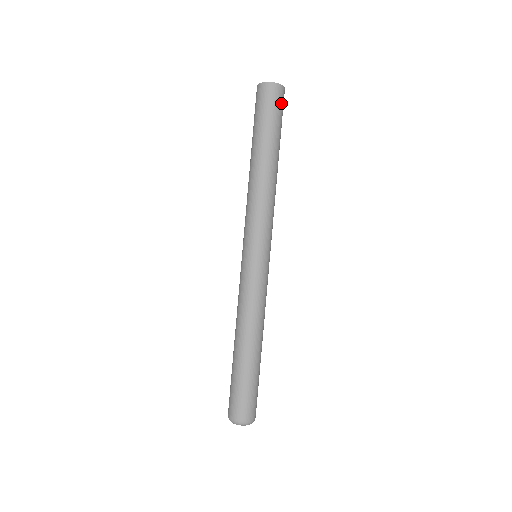
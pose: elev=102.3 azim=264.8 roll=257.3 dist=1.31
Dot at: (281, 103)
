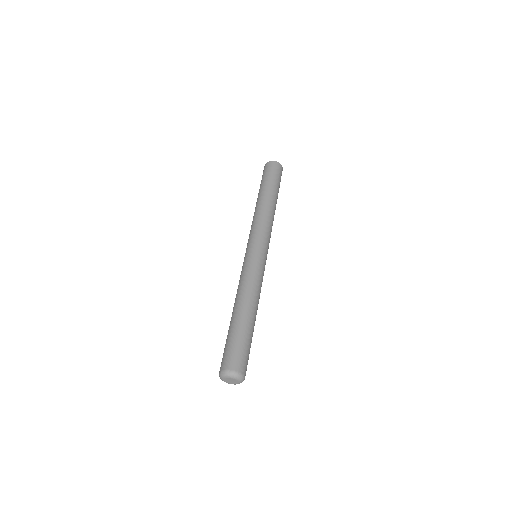
Dot at: (280, 173)
